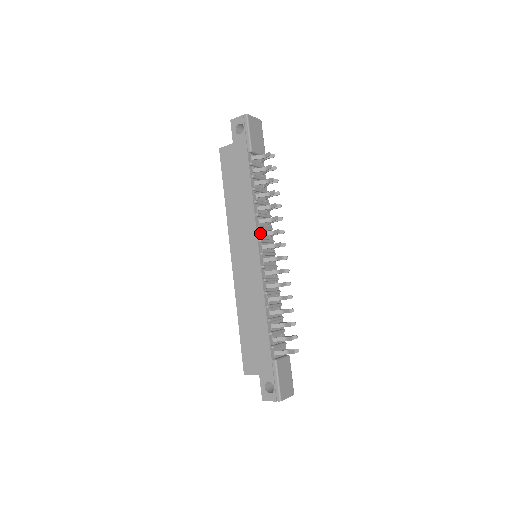
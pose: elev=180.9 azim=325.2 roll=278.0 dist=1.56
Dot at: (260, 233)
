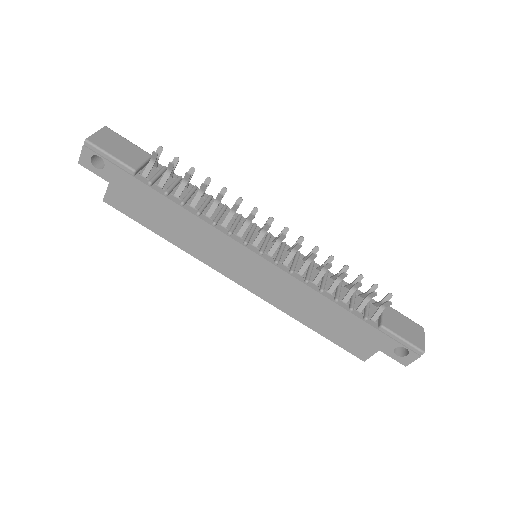
Dot at: (237, 236)
